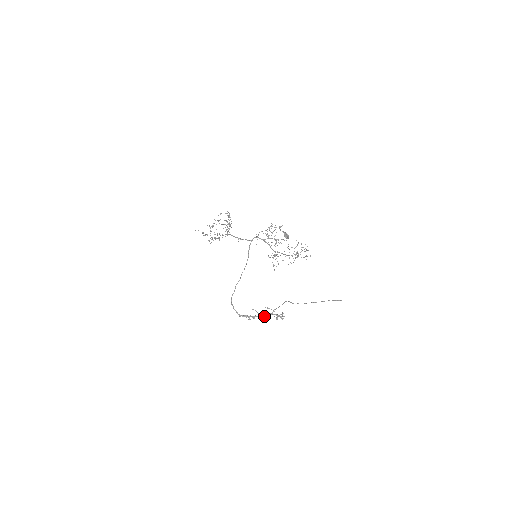
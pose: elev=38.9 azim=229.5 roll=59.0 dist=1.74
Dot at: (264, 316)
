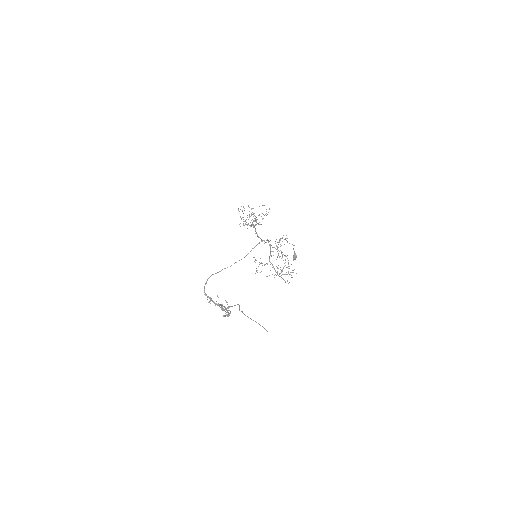
Dot at: (221, 307)
